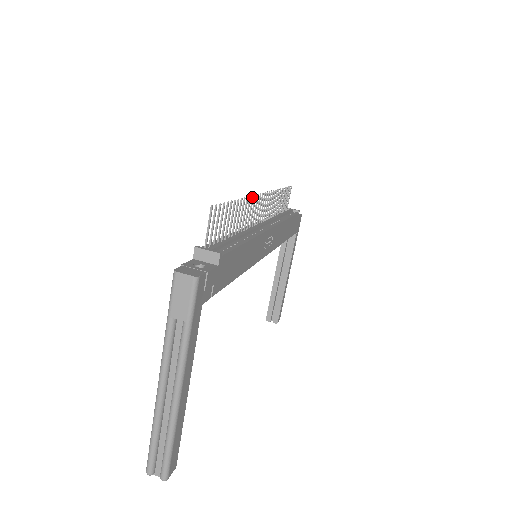
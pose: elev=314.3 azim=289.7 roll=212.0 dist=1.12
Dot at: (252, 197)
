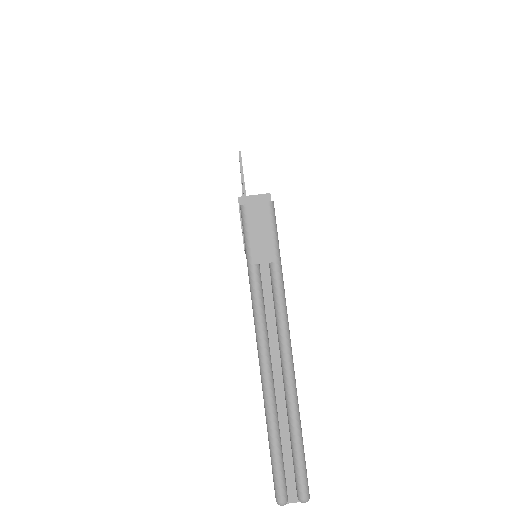
Dot at: (241, 183)
